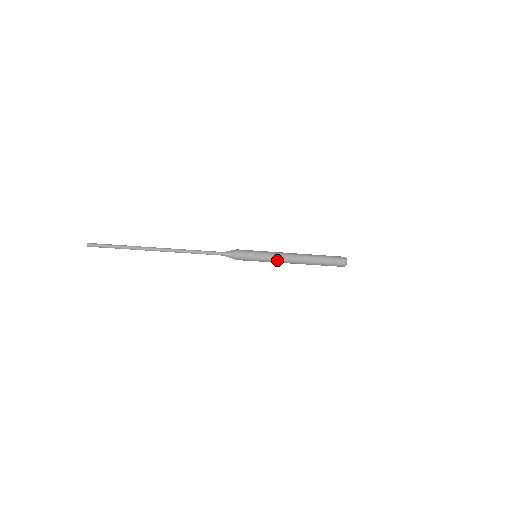
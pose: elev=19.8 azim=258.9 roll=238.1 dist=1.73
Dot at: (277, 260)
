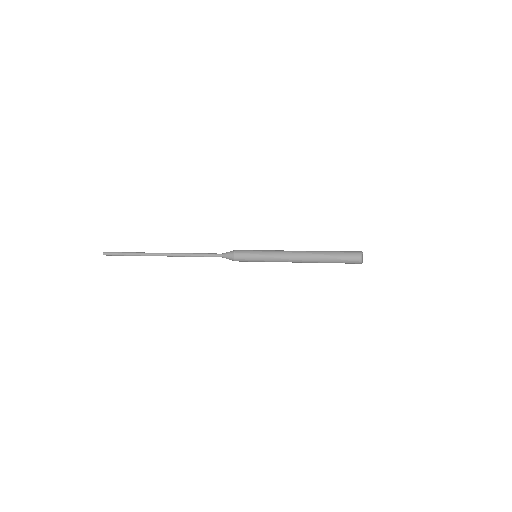
Dot at: occluded
